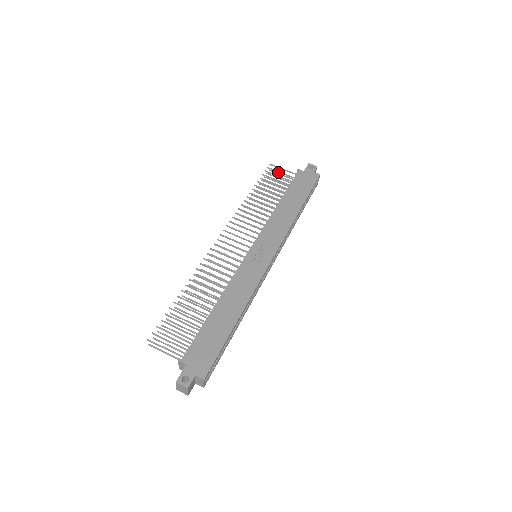
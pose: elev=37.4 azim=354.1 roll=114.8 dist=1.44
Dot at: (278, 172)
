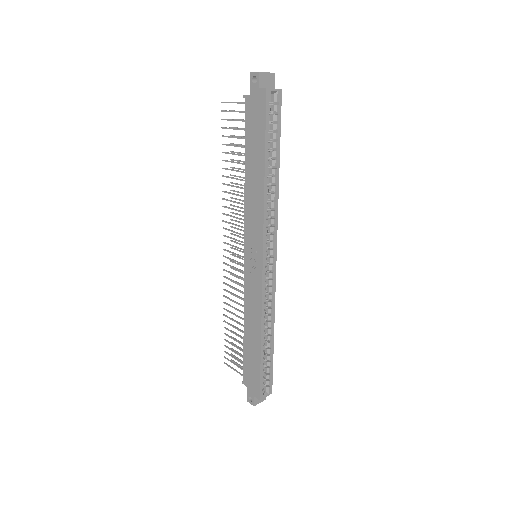
Dot at: occluded
